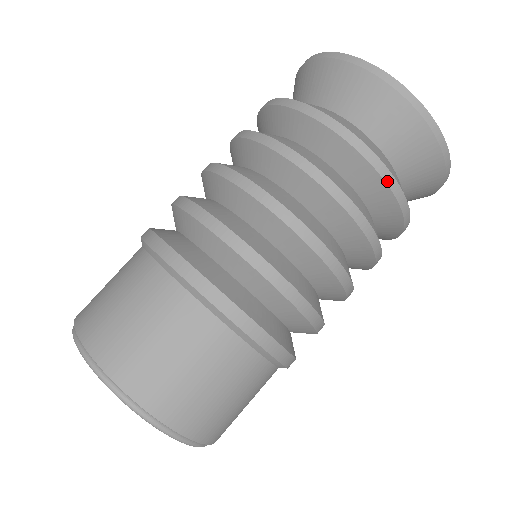
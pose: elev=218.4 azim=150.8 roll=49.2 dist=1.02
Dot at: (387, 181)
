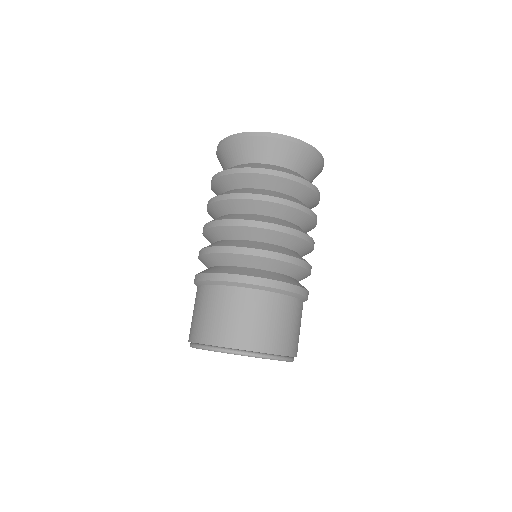
Dot at: occluded
